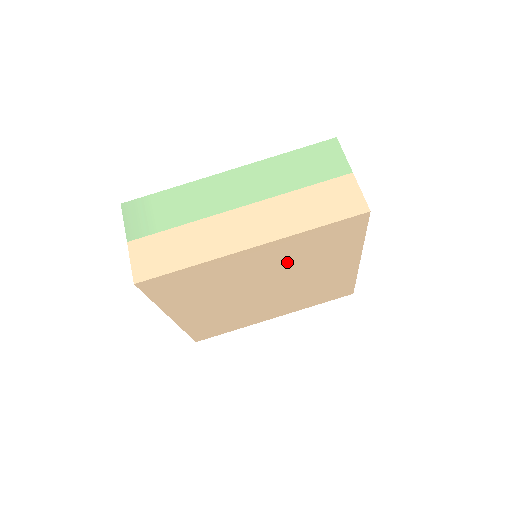
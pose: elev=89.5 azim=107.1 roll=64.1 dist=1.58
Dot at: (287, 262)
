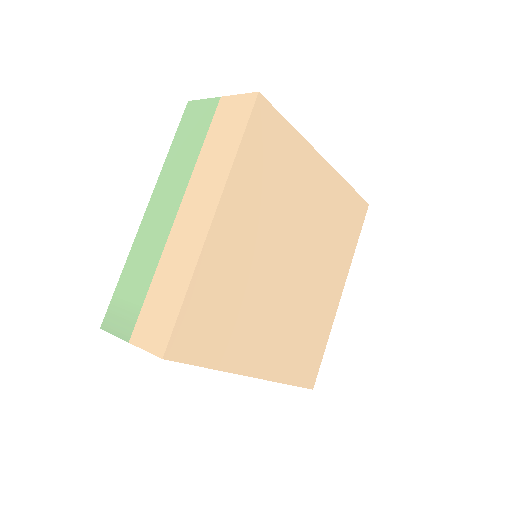
Dot at: (265, 212)
